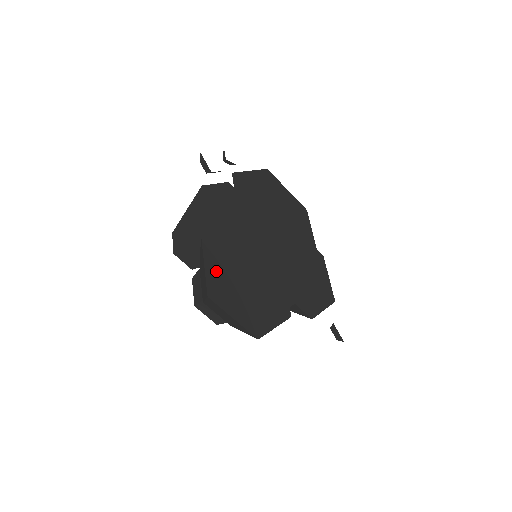
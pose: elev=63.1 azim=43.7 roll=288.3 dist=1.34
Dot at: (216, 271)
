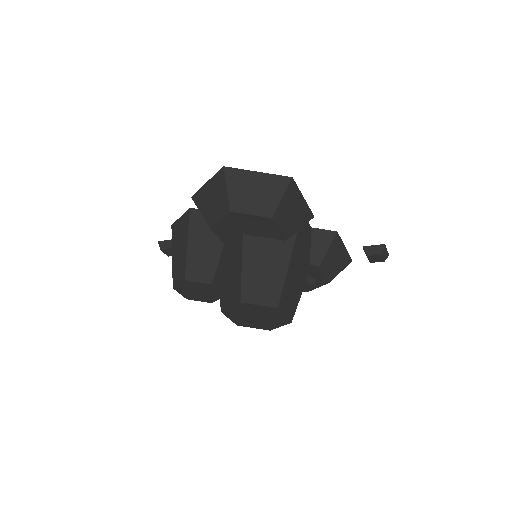
Dot at: occluded
